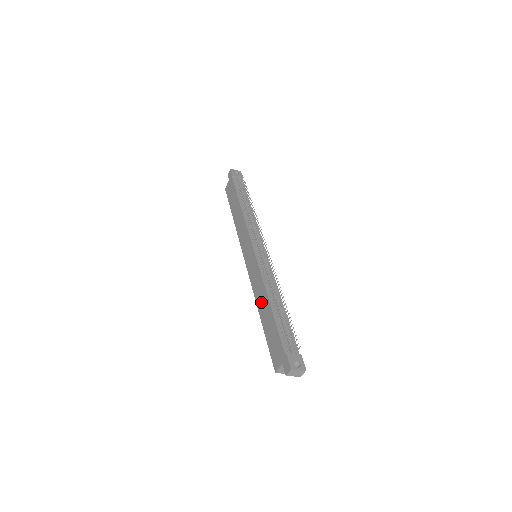
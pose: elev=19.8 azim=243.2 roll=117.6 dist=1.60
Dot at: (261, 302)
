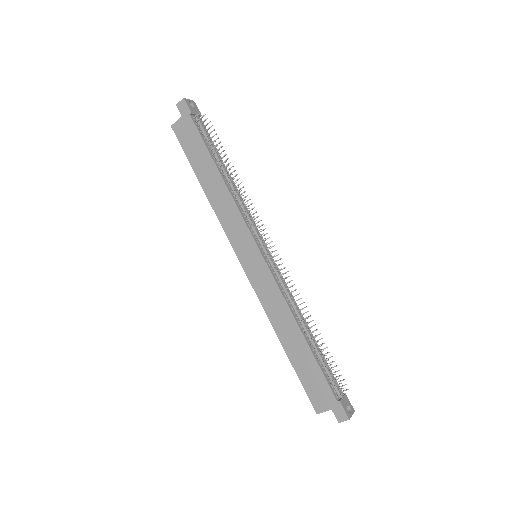
Dot at: (284, 328)
